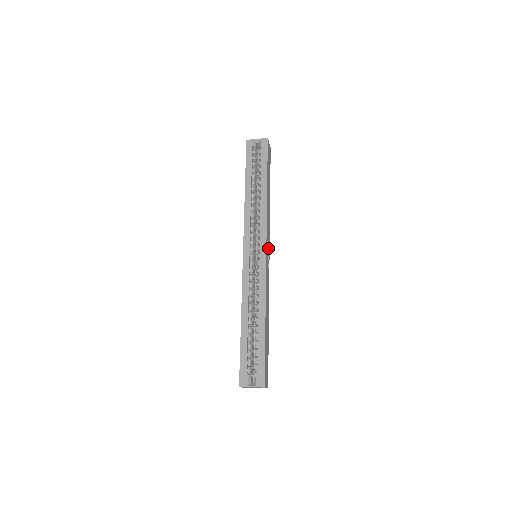
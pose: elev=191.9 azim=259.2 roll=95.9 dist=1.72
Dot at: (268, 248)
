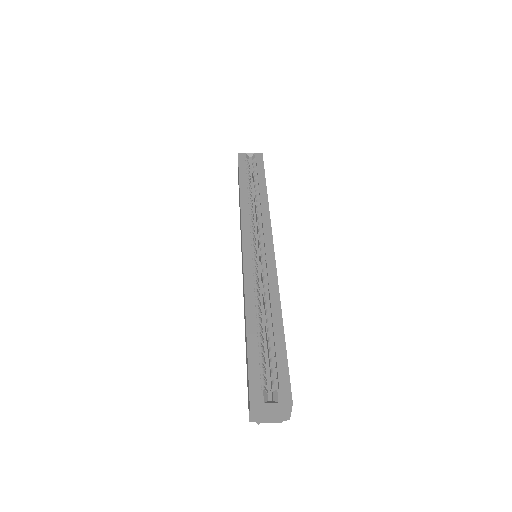
Dot at: occluded
